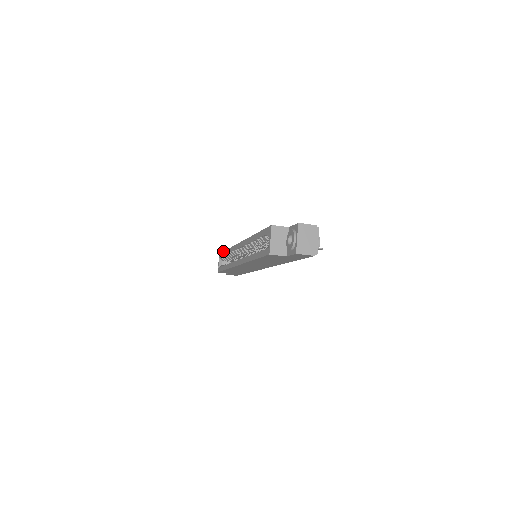
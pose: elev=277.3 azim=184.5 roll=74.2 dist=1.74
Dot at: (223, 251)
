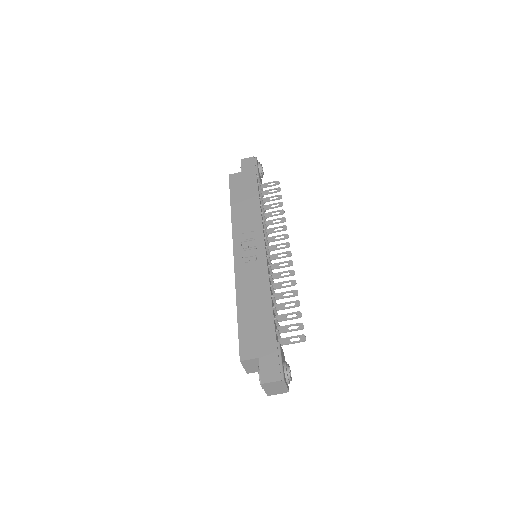
Dot at: occluded
